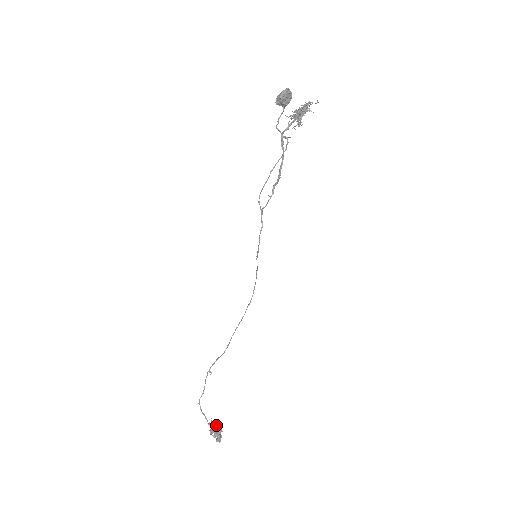
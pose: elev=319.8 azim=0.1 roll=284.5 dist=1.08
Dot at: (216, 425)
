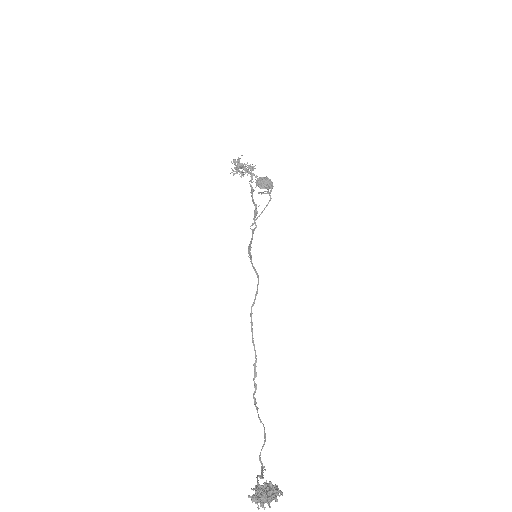
Dot at: (270, 487)
